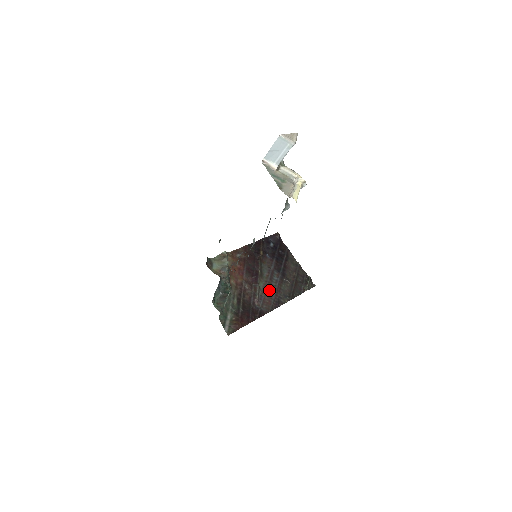
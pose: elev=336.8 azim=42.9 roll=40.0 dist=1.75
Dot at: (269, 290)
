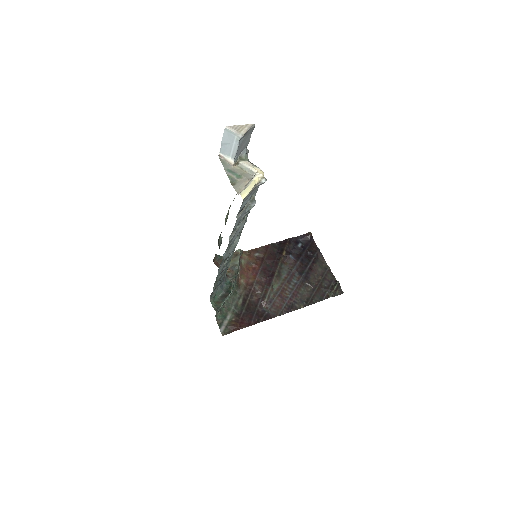
Dot at: (283, 293)
